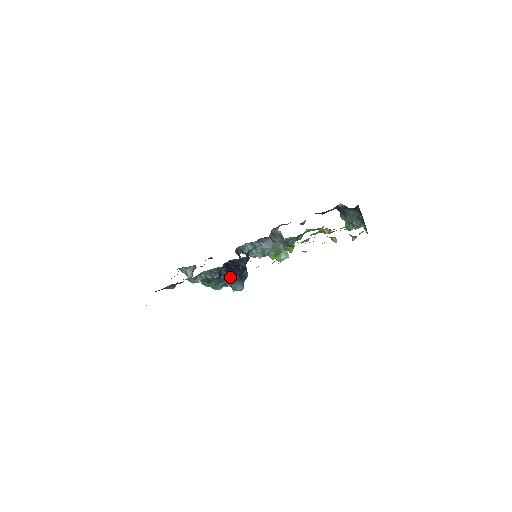
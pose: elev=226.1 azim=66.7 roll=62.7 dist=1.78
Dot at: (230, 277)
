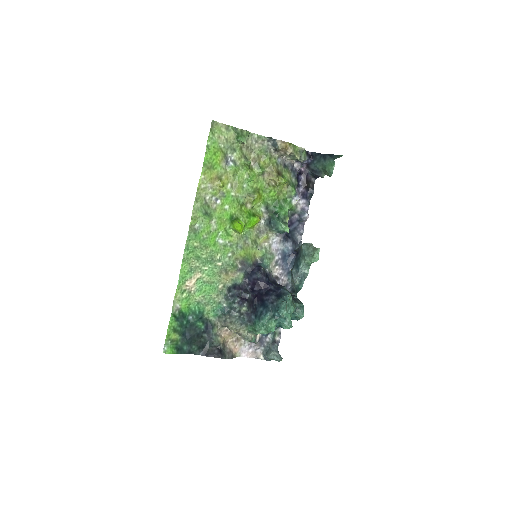
Dot at: (269, 304)
